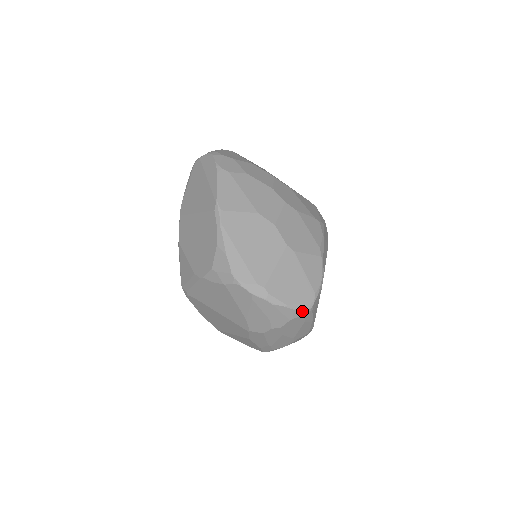
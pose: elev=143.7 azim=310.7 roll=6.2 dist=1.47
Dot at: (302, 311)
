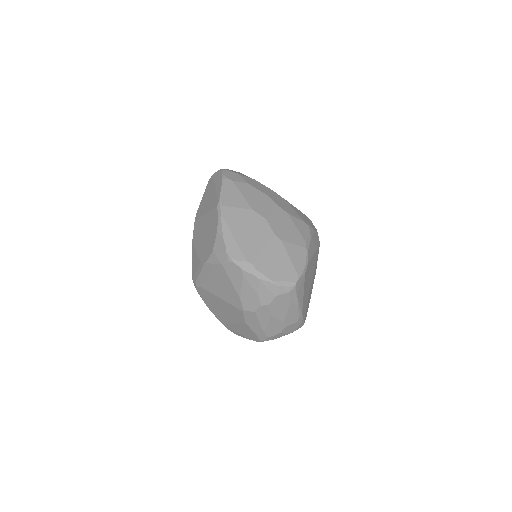
Dot at: (286, 288)
